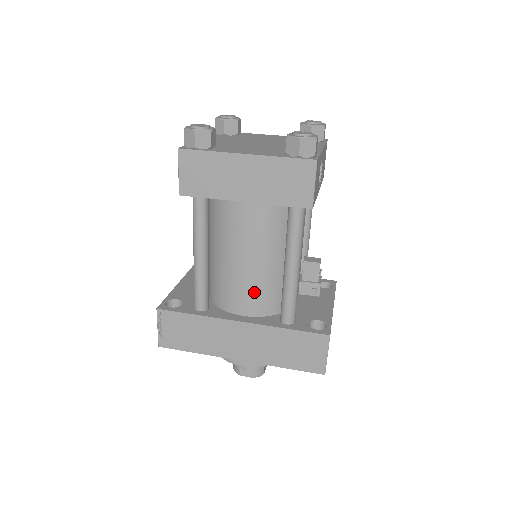
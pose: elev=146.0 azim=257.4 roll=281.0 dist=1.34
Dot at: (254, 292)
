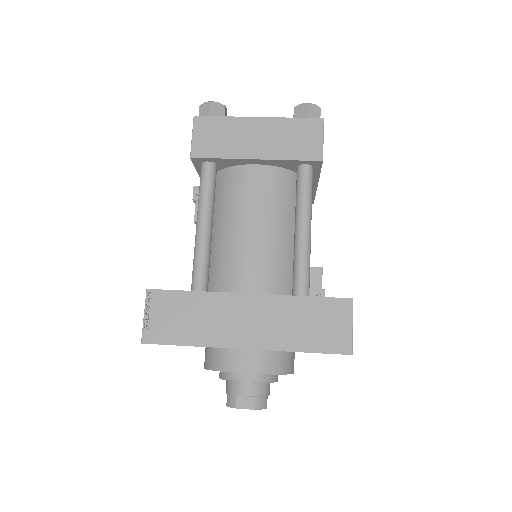
Dot at: (262, 264)
